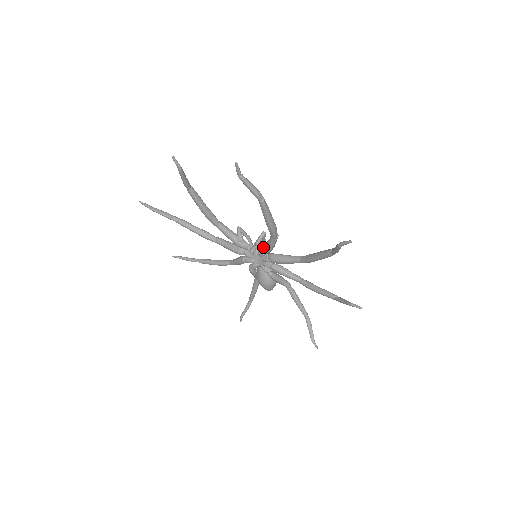
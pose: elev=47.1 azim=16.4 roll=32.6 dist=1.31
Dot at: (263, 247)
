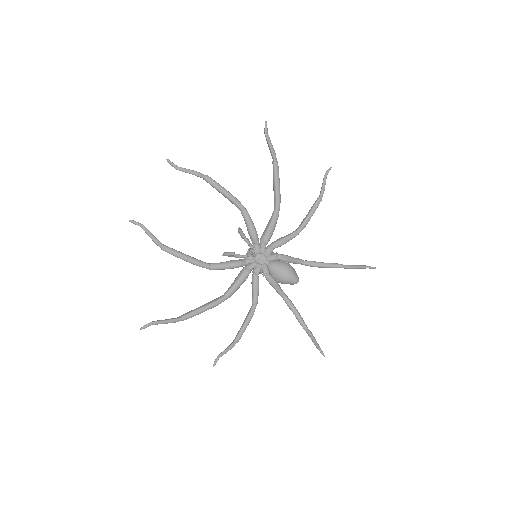
Dot at: occluded
